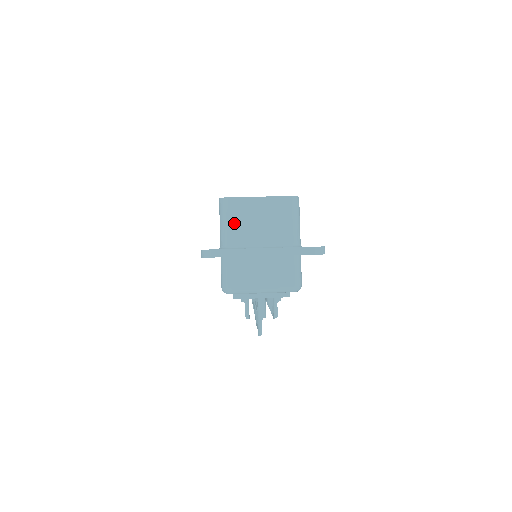
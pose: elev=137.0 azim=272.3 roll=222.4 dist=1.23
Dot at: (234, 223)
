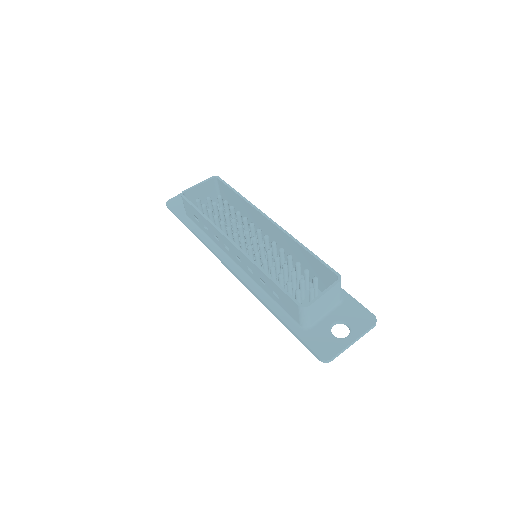
Dot at: (312, 315)
